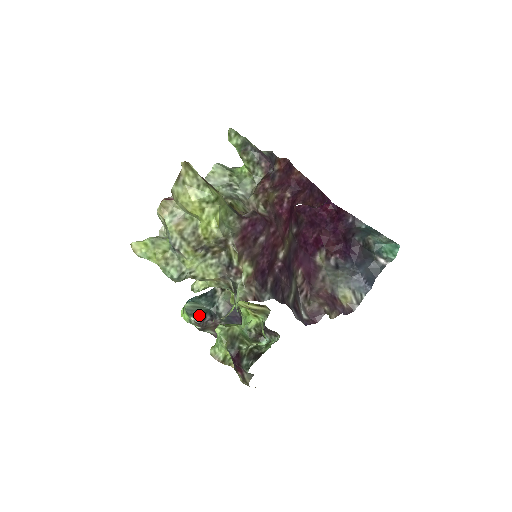
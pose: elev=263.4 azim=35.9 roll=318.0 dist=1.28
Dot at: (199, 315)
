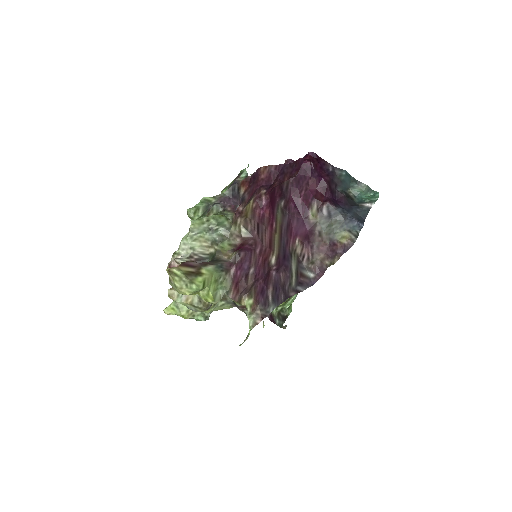
Dot at: occluded
